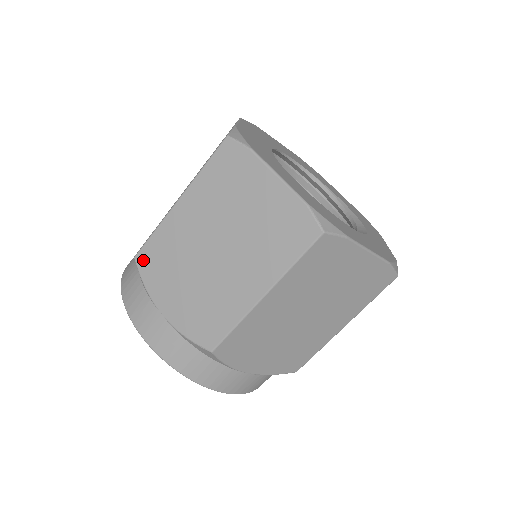
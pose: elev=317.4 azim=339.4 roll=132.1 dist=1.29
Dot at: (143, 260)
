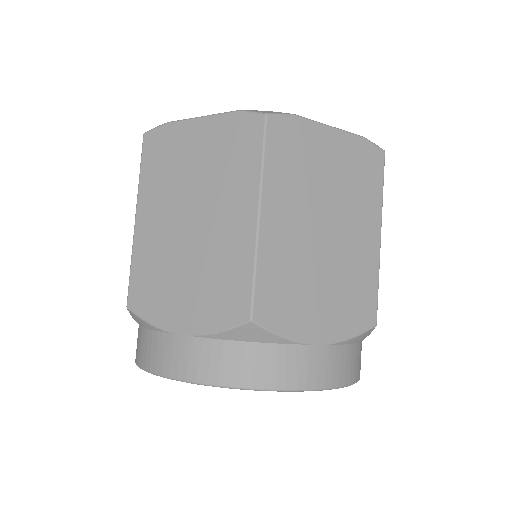
Dot at: occluded
